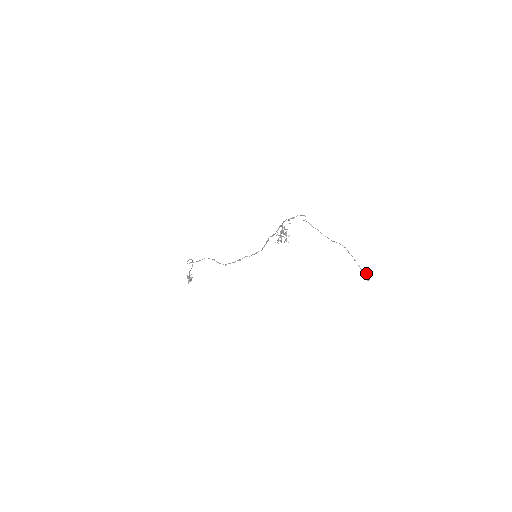
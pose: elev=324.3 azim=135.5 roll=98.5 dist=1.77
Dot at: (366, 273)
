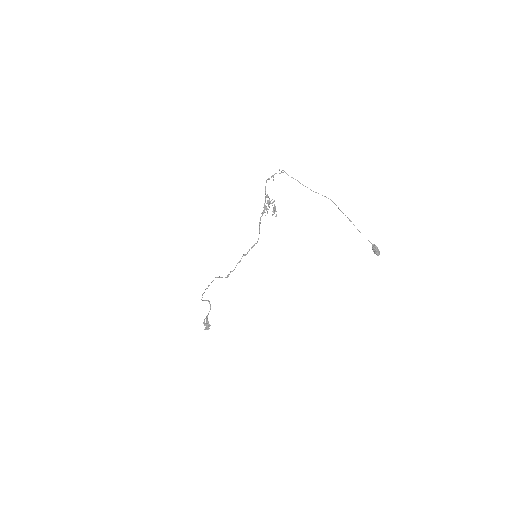
Dot at: occluded
